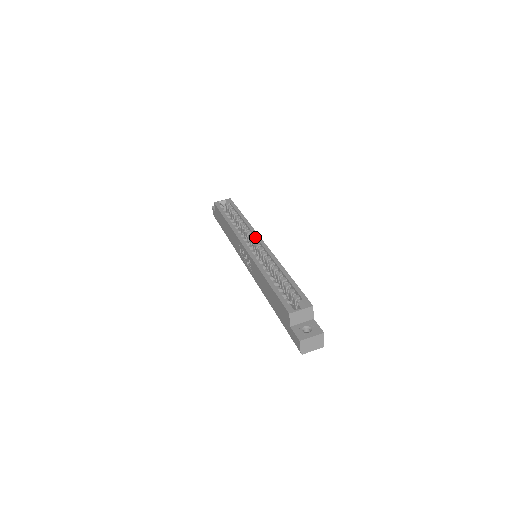
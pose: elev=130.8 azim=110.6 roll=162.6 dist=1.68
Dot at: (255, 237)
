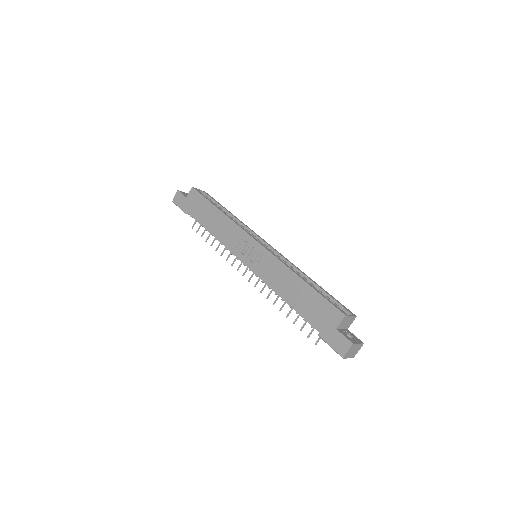
Dot at: (258, 238)
